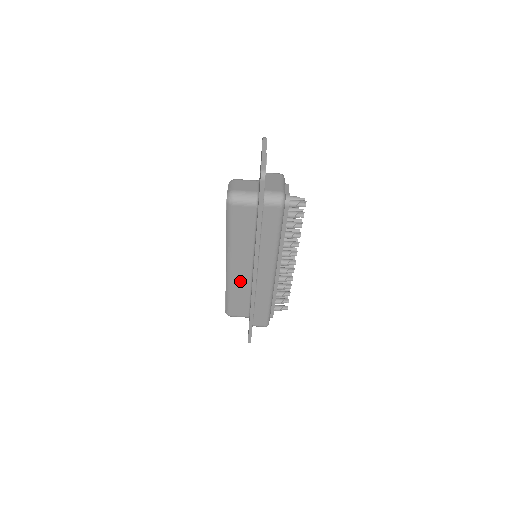
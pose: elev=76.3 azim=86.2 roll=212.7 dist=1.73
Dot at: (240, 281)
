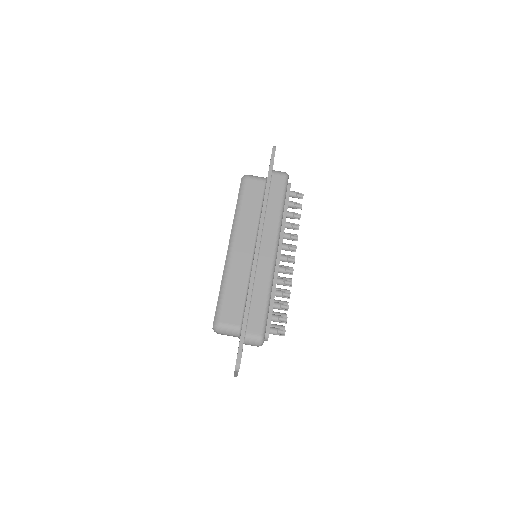
Dot at: (240, 265)
